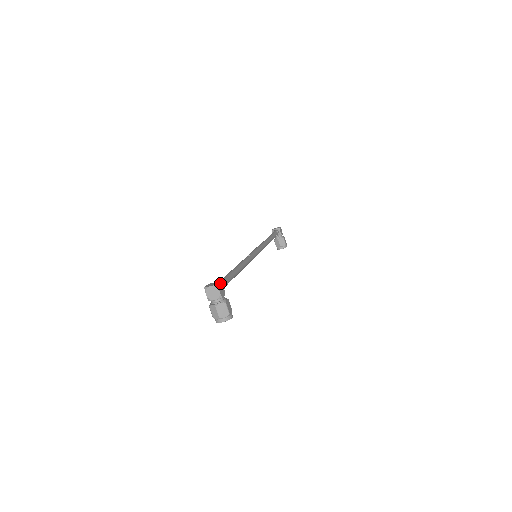
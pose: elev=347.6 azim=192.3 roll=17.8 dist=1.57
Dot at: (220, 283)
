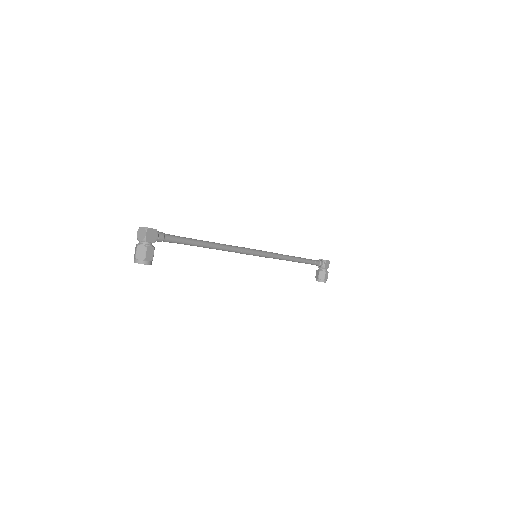
Dot at: (154, 230)
